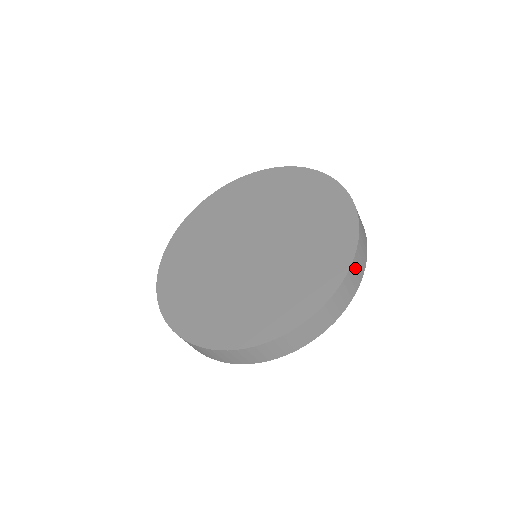
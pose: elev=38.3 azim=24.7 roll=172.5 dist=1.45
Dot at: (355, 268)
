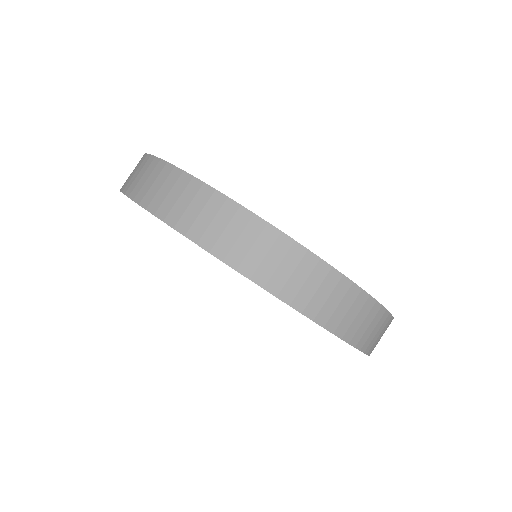
Dot at: (384, 328)
